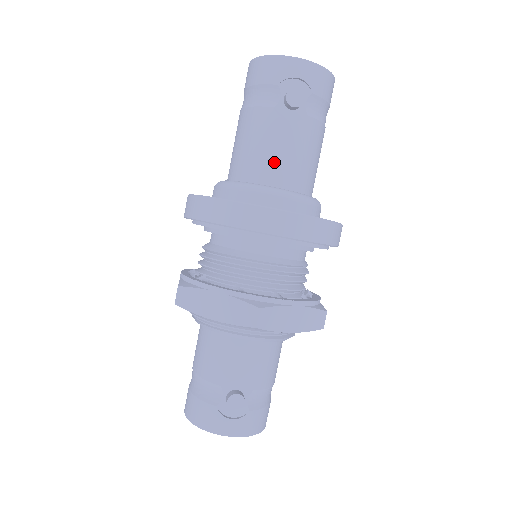
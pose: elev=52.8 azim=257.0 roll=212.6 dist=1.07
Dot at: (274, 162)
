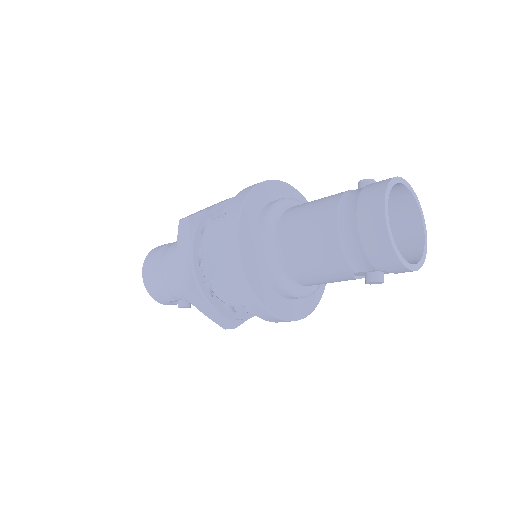
Dot at: (319, 282)
